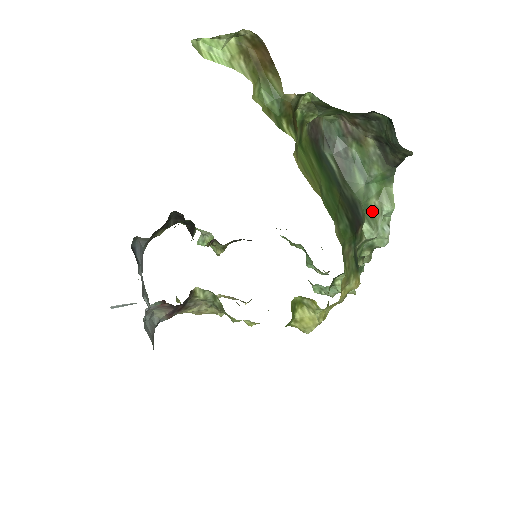
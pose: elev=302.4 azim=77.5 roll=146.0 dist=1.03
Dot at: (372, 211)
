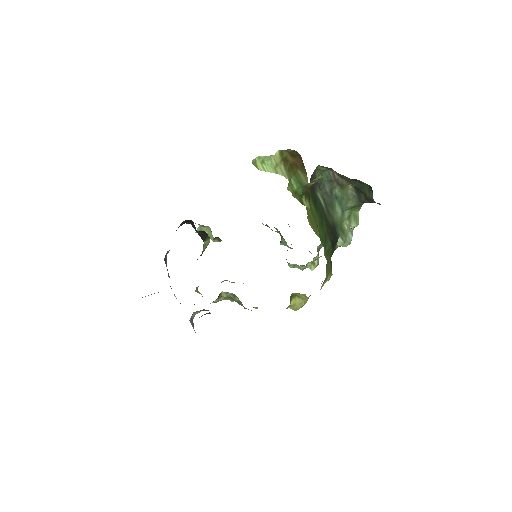
Dot at: (344, 229)
